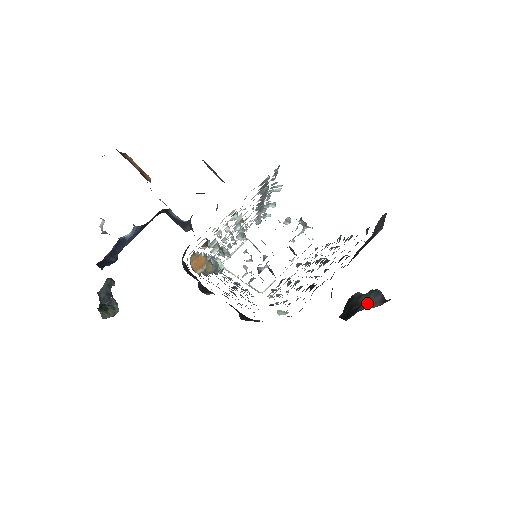
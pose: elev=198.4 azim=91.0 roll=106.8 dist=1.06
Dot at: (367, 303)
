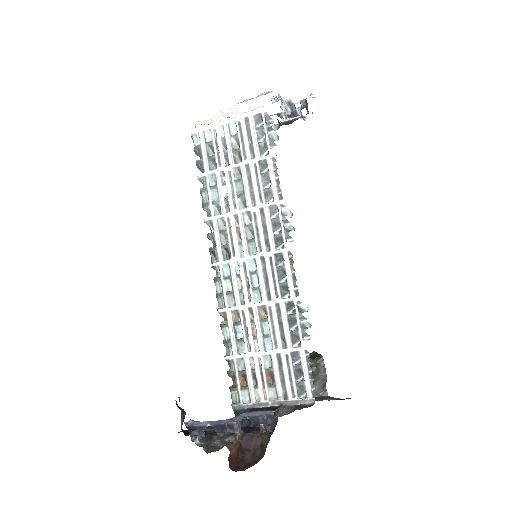
Dot at: (317, 386)
